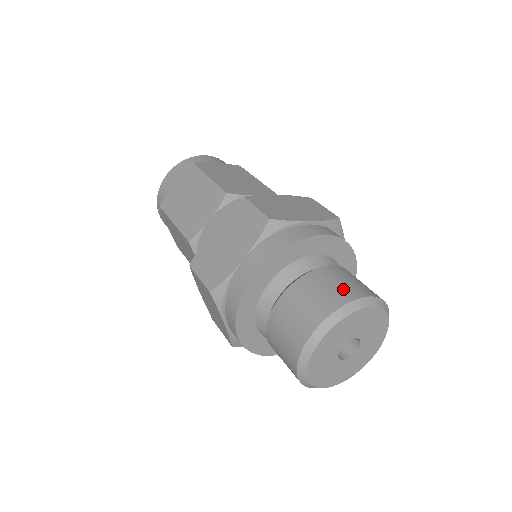
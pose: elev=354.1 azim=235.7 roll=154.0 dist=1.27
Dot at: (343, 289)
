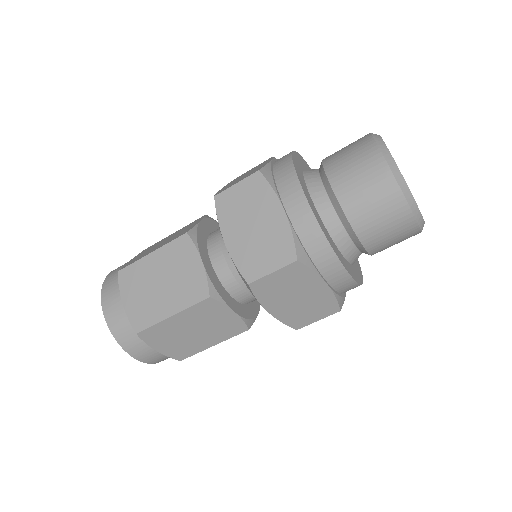
Dot at: (356, 144)
